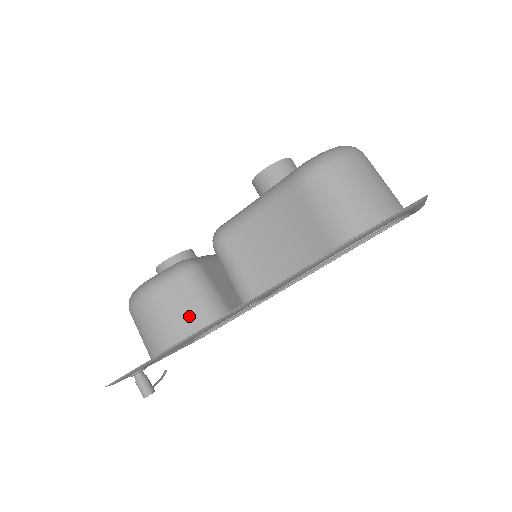
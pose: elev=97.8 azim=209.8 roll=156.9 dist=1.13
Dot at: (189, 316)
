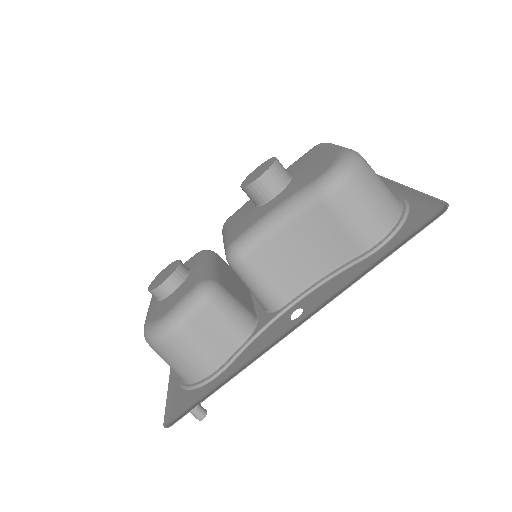
Dot at: (227, 336)
